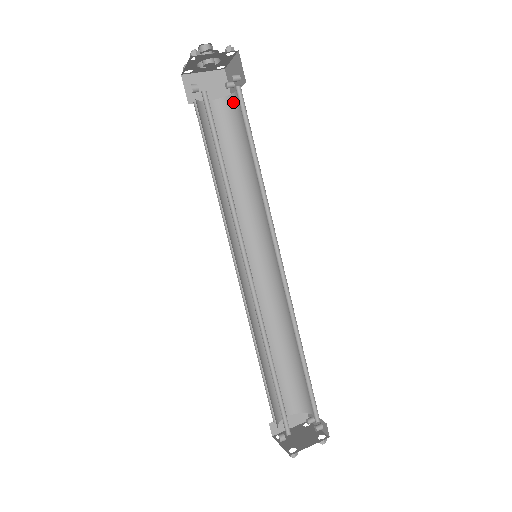
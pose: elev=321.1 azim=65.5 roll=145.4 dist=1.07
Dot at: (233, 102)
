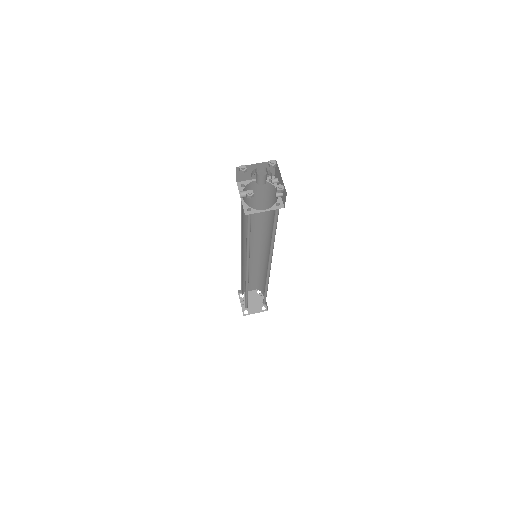
Dot at: (273, 189)
